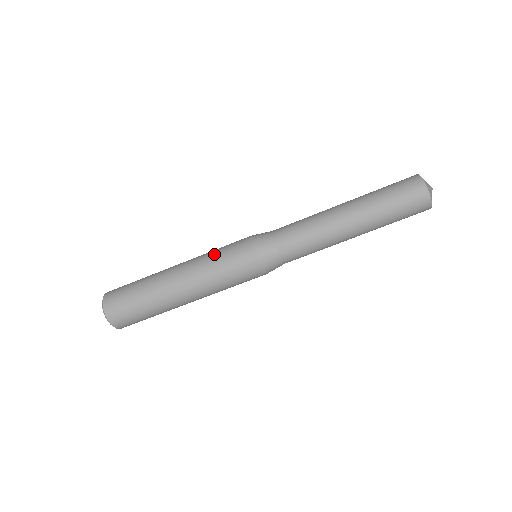
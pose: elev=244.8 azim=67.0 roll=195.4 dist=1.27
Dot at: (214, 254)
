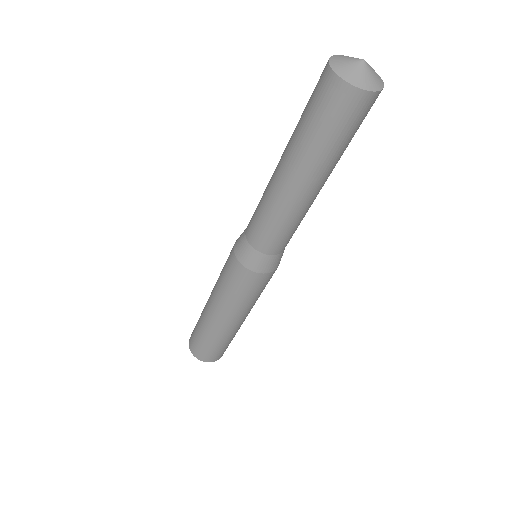
Dot at: (220, 280)
